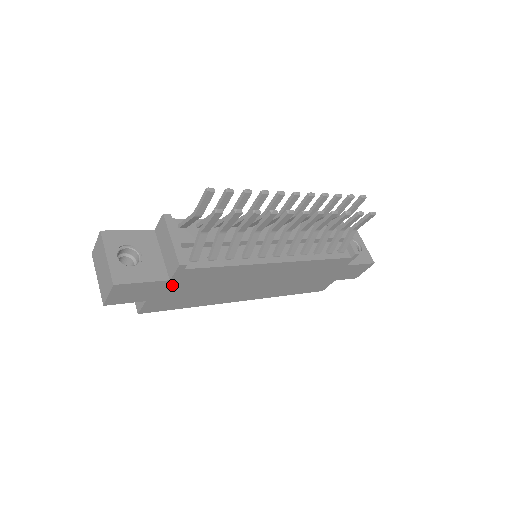
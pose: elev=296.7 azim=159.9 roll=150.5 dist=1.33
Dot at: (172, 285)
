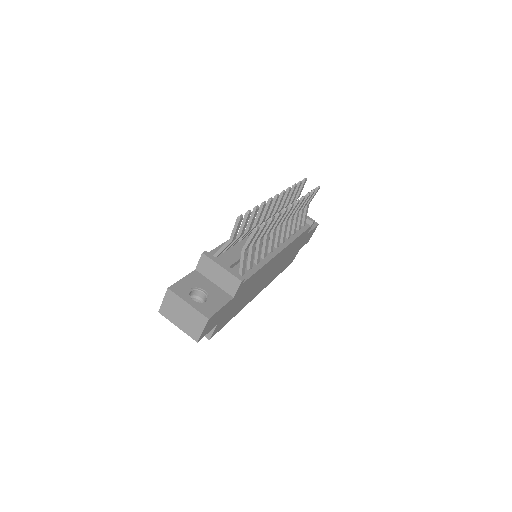
Dot at: (233, 302)
